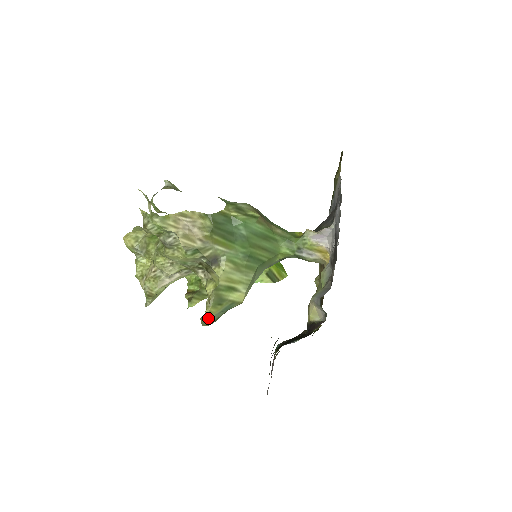
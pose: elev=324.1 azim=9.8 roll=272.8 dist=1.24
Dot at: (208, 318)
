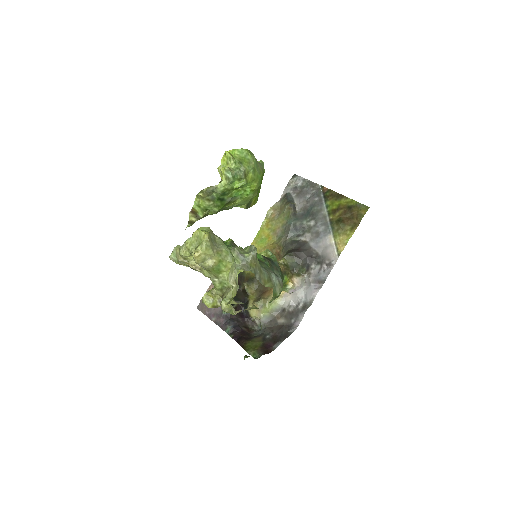
Dot at: (209, 305)
